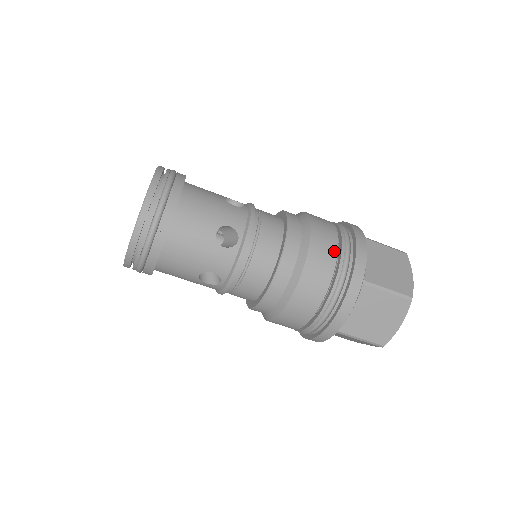
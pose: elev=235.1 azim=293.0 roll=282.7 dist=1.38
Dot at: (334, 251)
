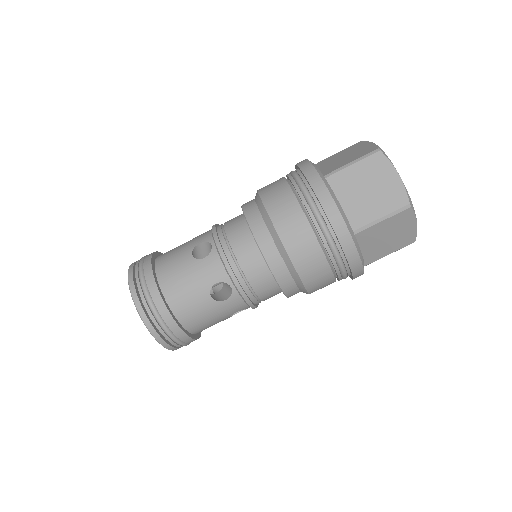
Dot at: (309, 233)
